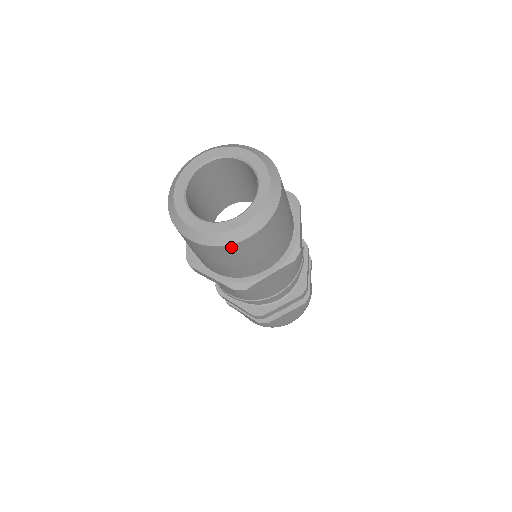
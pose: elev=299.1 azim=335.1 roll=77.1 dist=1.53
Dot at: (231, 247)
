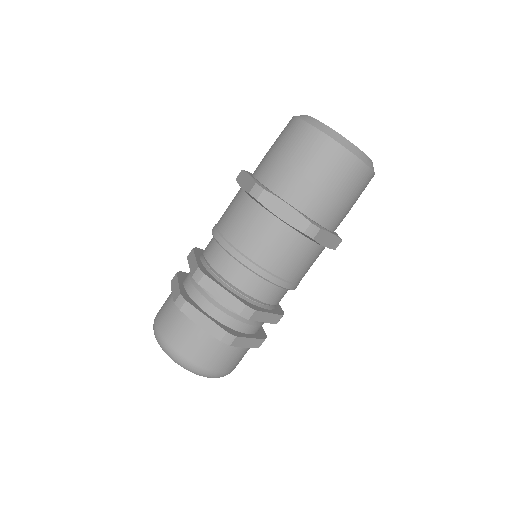
Dot at: (315, 134)
